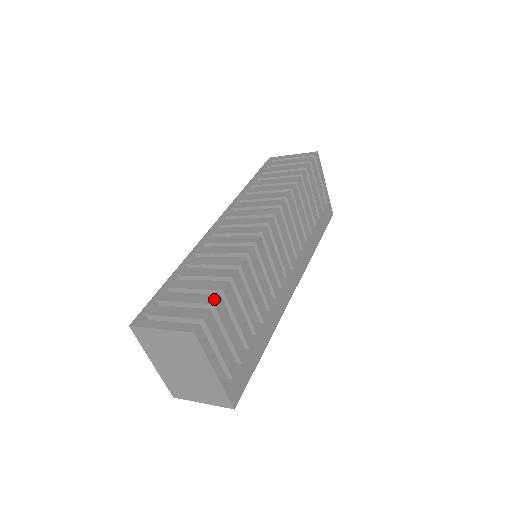
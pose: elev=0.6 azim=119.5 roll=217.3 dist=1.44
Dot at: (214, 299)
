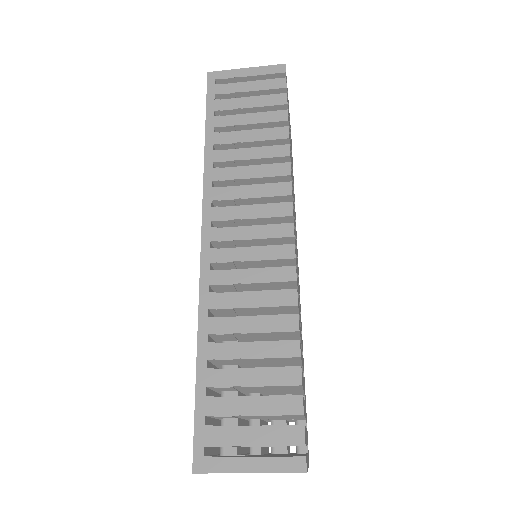
Dot at: (299, 405)
